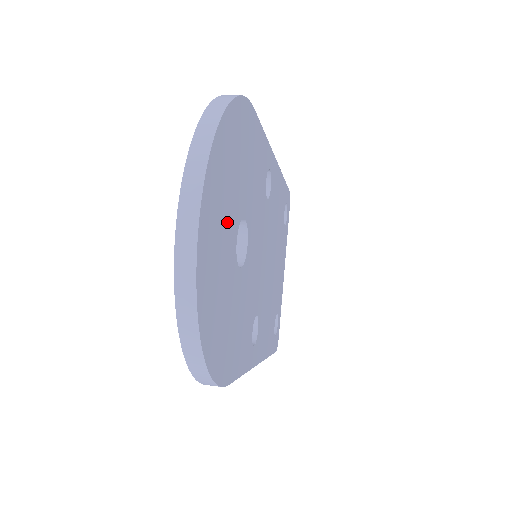
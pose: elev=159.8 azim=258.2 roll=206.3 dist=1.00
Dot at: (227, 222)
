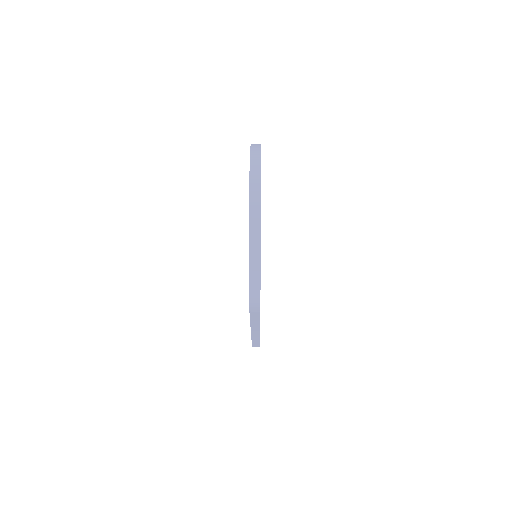
Dot at: occluded
